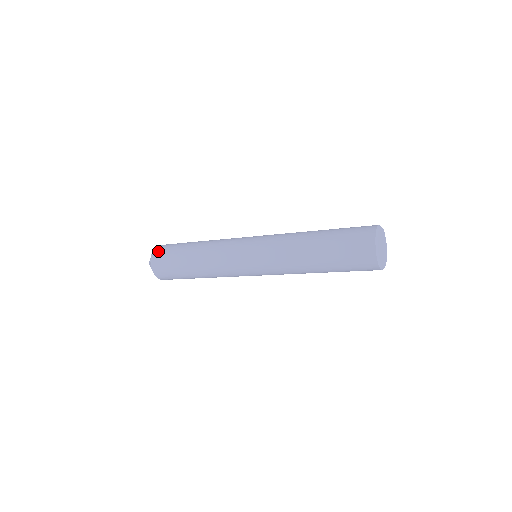
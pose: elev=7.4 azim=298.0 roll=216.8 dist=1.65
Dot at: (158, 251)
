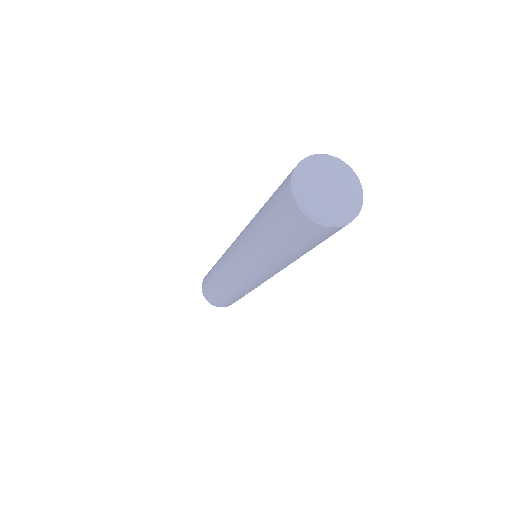
Dot at: (203, 284)
